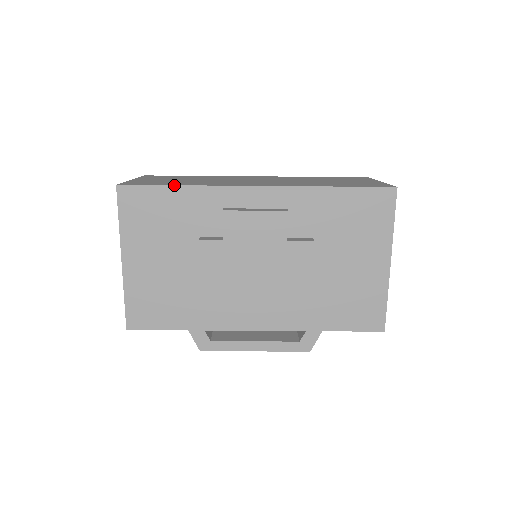
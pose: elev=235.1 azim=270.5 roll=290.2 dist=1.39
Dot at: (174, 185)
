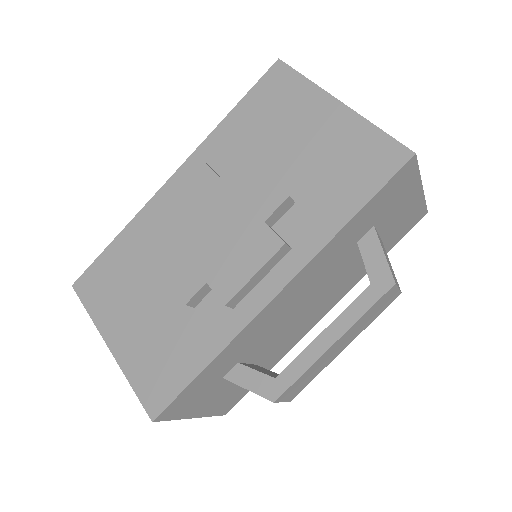
Dot at: (112, 241)
